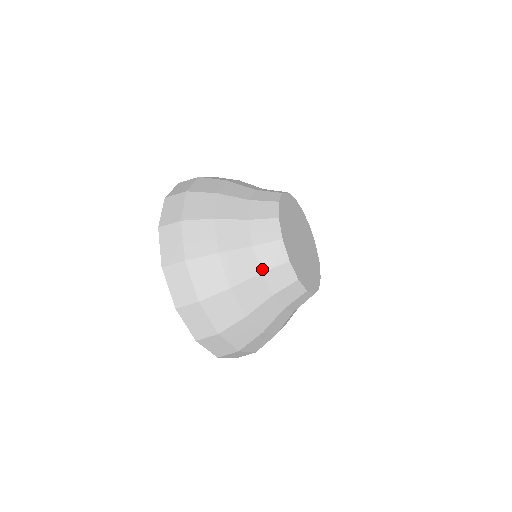
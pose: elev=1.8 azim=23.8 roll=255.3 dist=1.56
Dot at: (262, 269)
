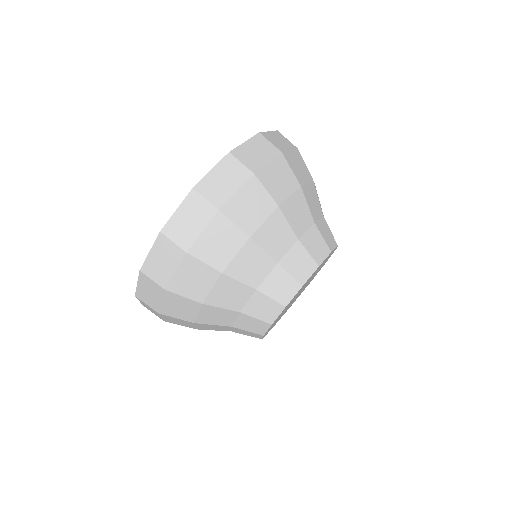
Dot at: (302, 239)
